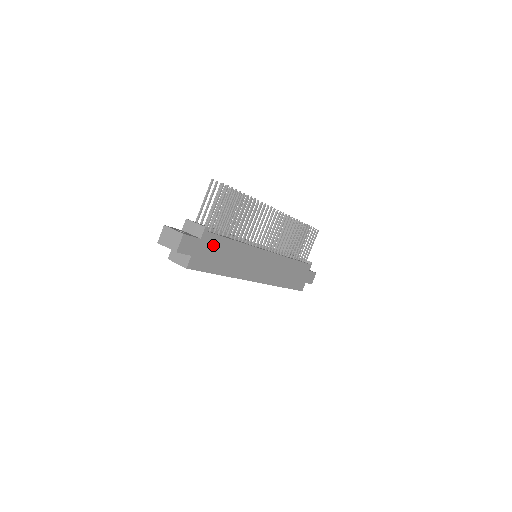
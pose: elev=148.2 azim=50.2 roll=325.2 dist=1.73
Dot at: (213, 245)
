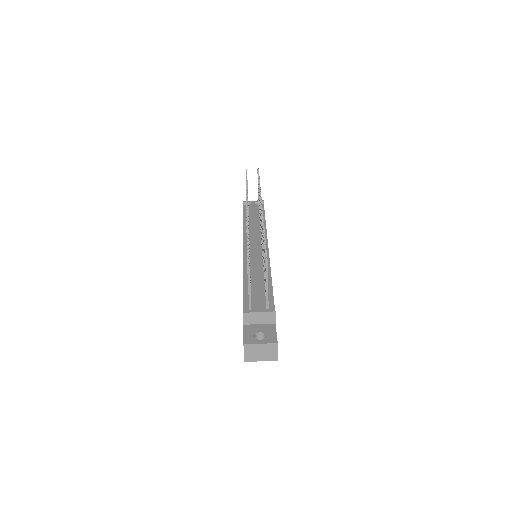
Dot at: occluded
